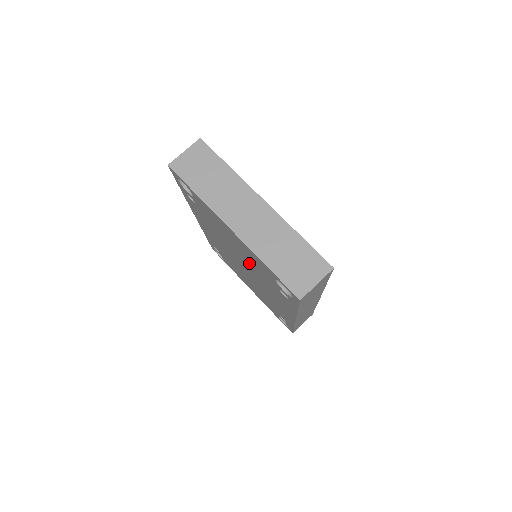
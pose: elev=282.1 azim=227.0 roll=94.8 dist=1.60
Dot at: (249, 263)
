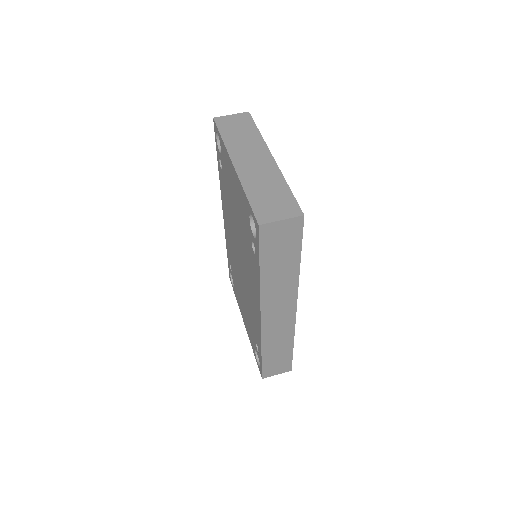
Dot at: (241, 229)
